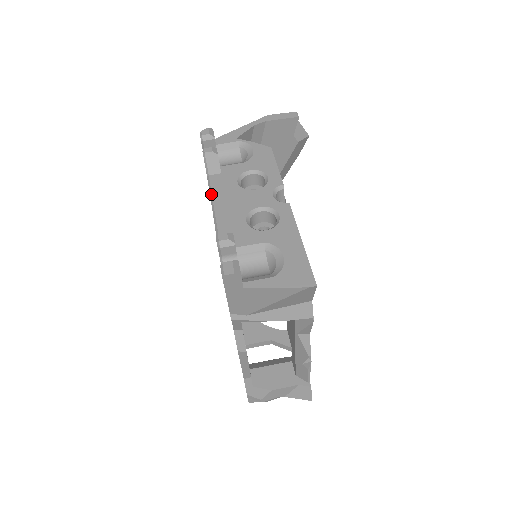
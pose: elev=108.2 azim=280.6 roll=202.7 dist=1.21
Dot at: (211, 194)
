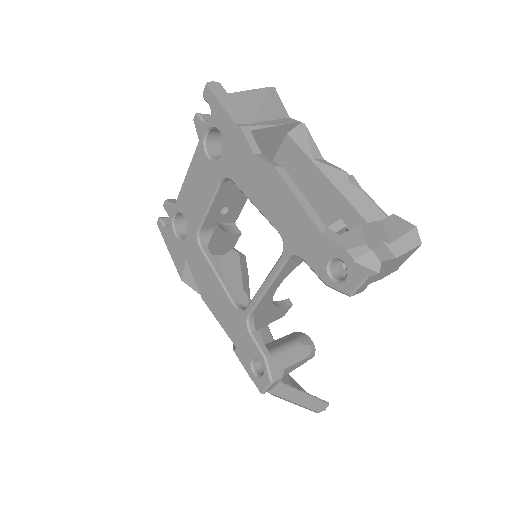
Dot at: (182, 186)
